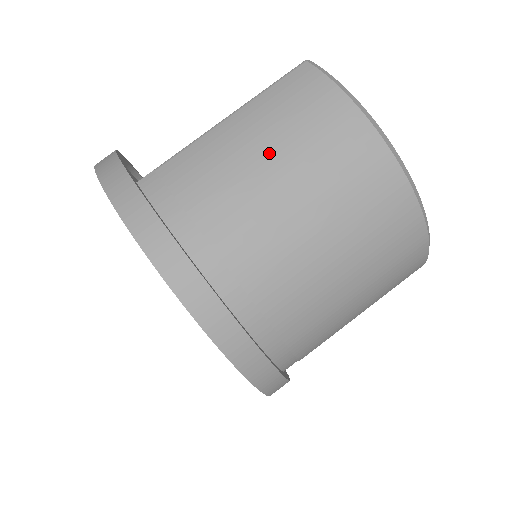
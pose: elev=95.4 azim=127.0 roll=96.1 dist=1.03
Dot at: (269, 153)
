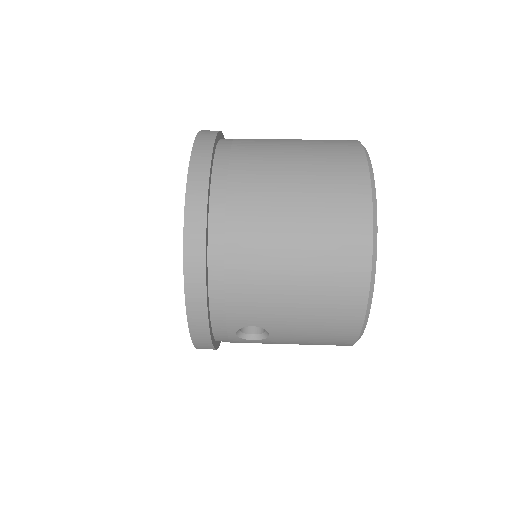
Dot at: (298, 151)
